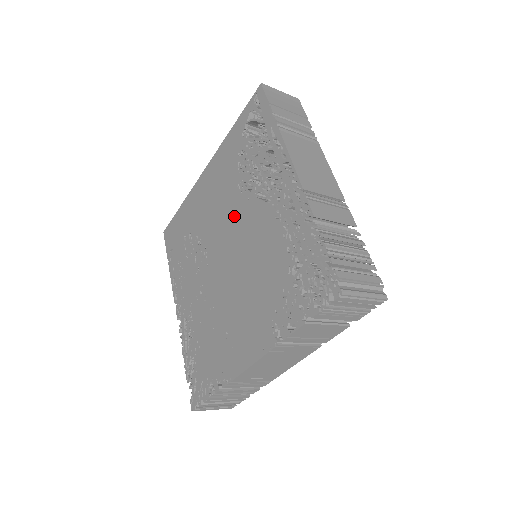
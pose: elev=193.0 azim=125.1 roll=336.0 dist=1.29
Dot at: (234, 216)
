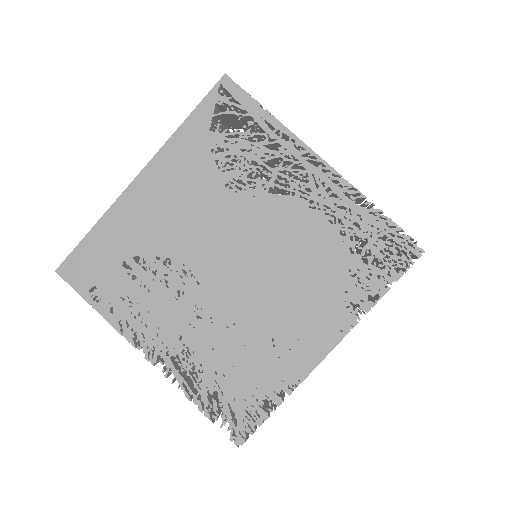
Dot at: (233, 219)
